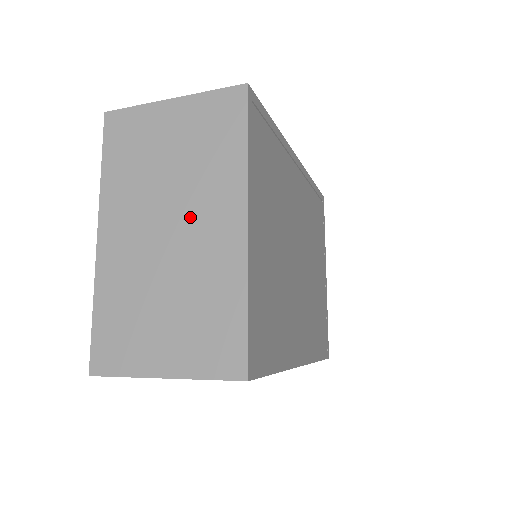
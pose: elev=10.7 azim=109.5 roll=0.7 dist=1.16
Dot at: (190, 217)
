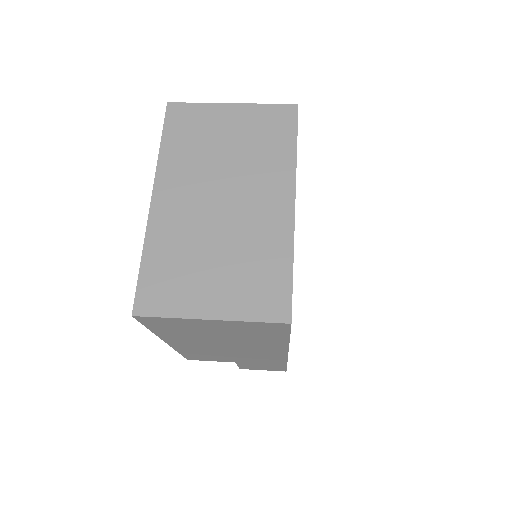
Dot at: (244, 193)
